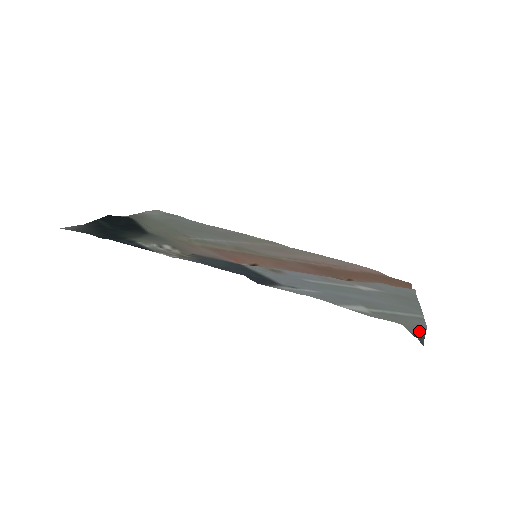
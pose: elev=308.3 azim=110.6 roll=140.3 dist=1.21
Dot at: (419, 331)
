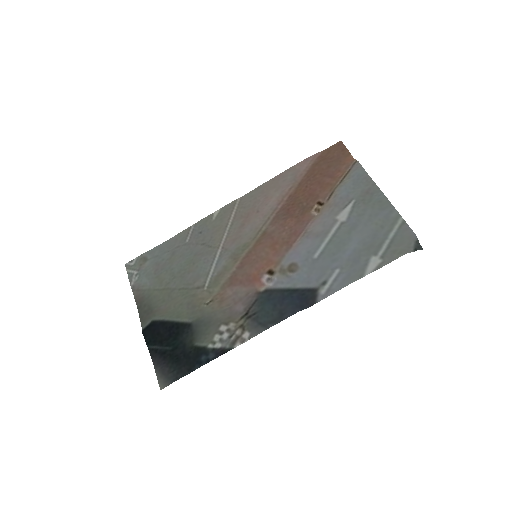
Dot at: (414, 243)
